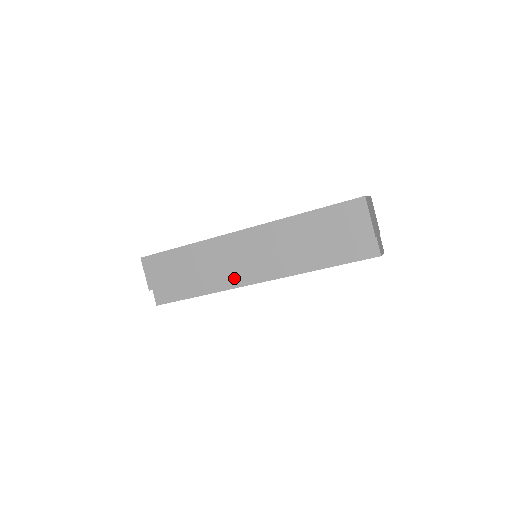
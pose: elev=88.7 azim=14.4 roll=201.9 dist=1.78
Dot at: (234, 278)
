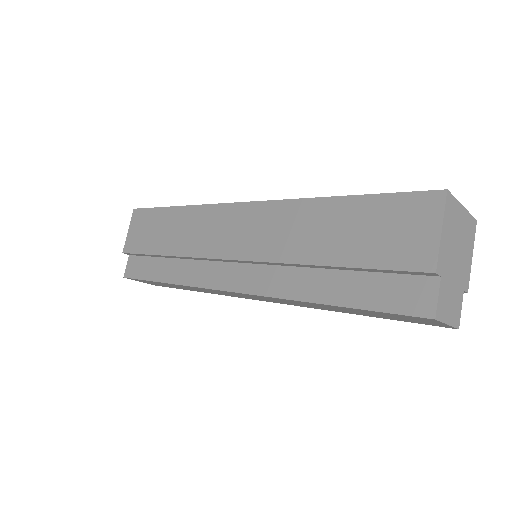
Dot at: (209, 272)
